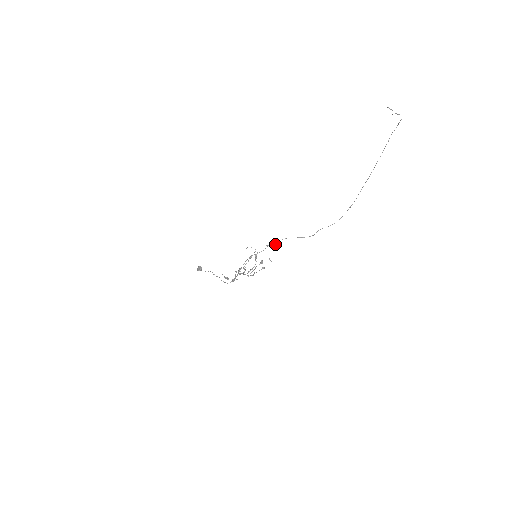
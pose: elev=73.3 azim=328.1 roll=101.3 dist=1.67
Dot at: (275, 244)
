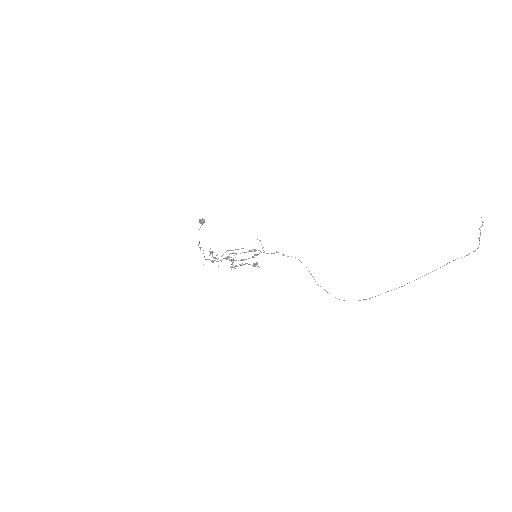
Dot at: occluded
